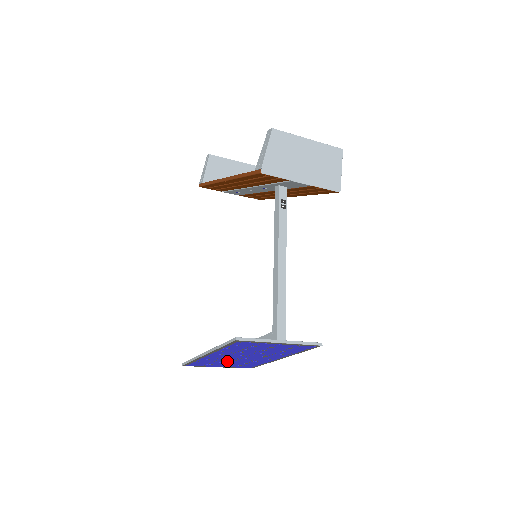
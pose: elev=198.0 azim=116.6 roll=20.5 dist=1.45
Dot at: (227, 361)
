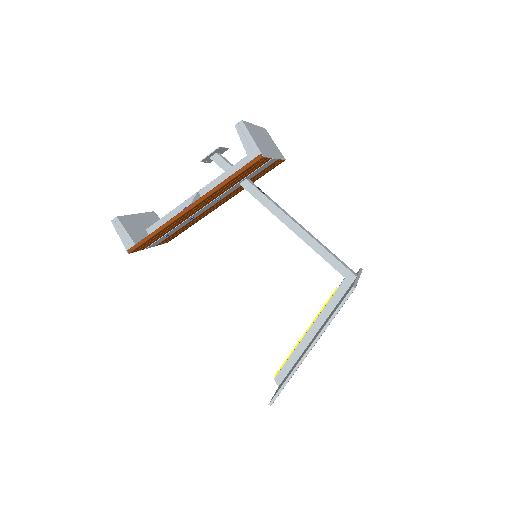
Dot at: occluded
